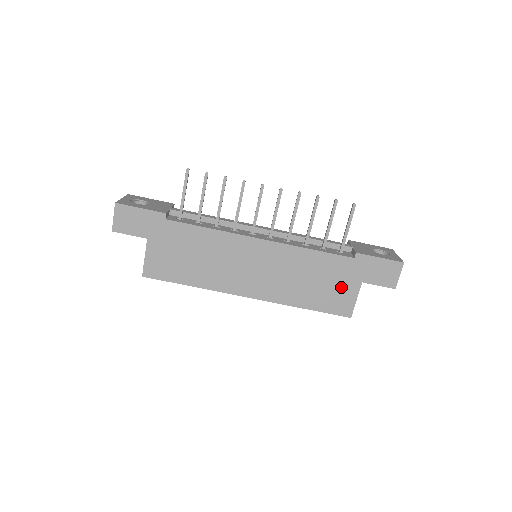
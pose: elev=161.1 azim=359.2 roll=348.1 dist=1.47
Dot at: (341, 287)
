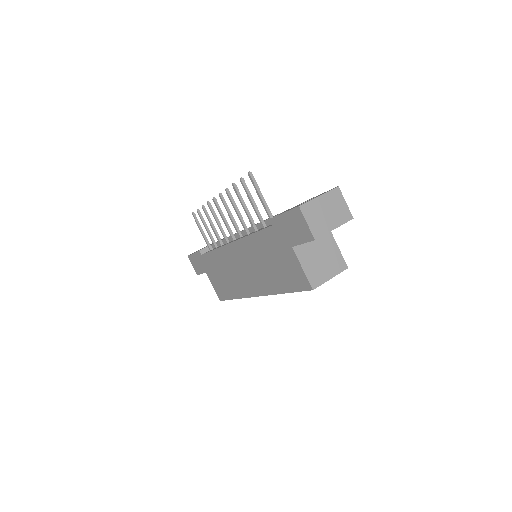
Dot at: (286, 260)
